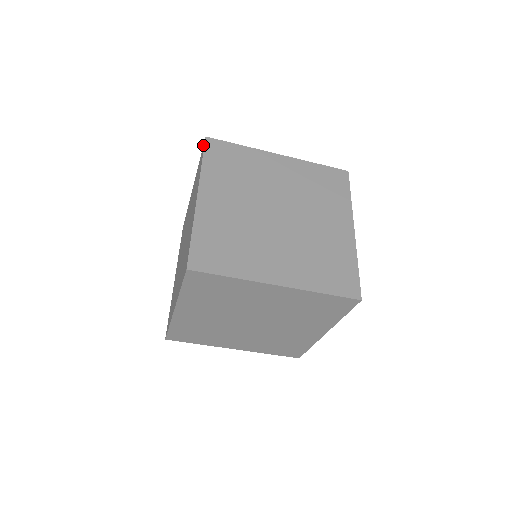
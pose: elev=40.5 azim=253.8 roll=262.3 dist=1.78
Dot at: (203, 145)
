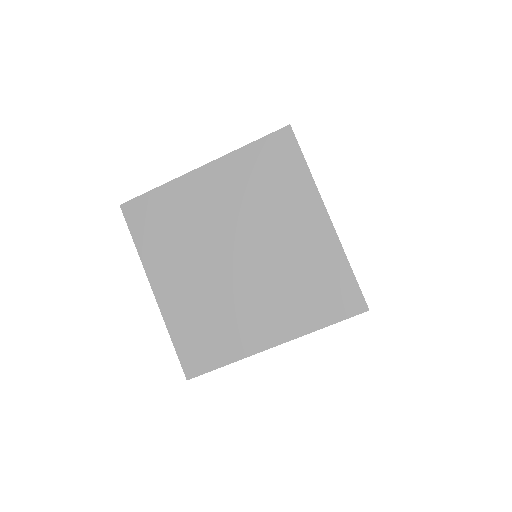
Dot at: occluded
